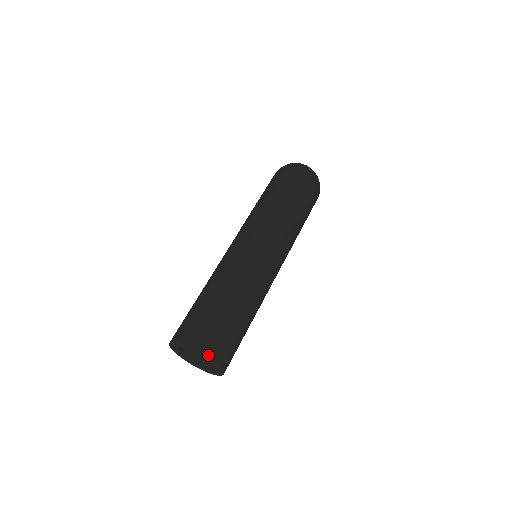
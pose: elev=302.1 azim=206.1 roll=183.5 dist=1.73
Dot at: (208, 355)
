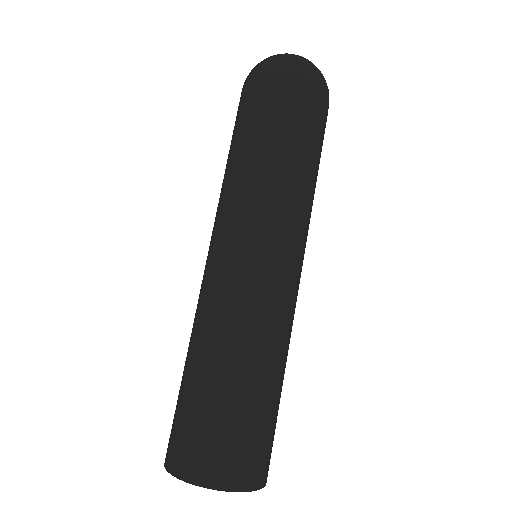
Dot at: (262, 486)
